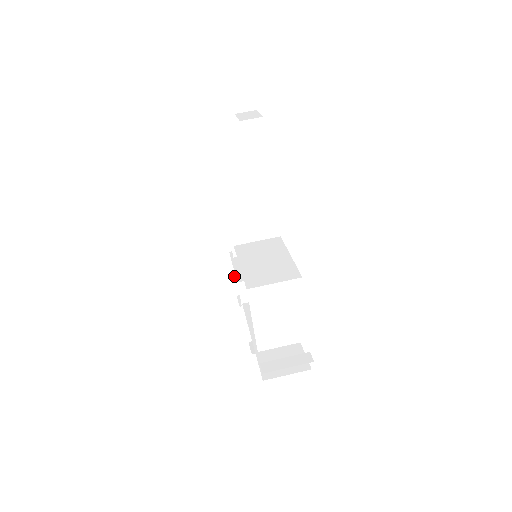
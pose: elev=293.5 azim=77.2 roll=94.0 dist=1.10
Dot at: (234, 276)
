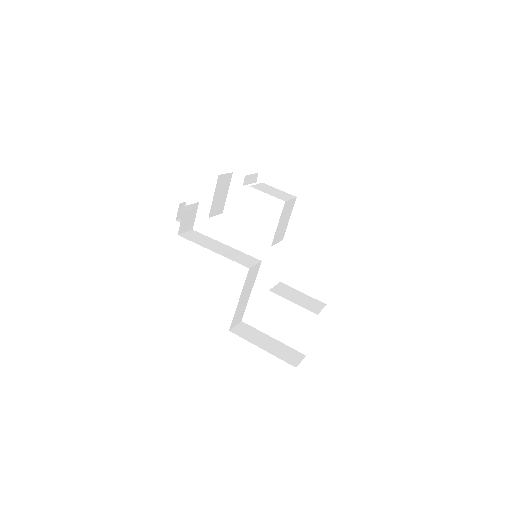
Dot at: (279, 358)
